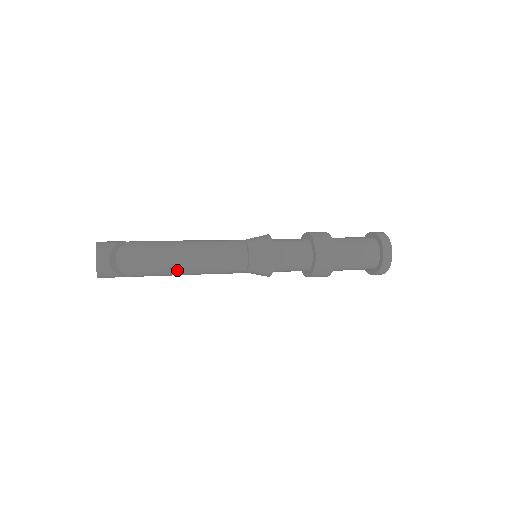
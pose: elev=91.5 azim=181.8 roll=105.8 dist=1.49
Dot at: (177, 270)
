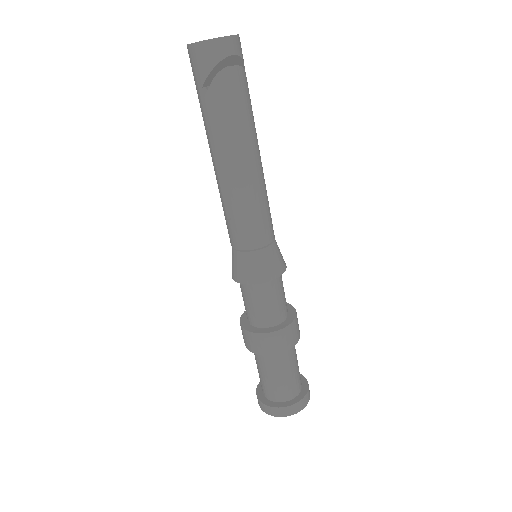
Dot at: (232, 158)
